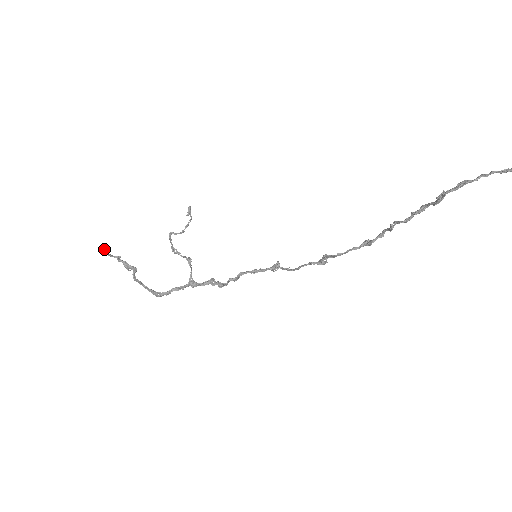
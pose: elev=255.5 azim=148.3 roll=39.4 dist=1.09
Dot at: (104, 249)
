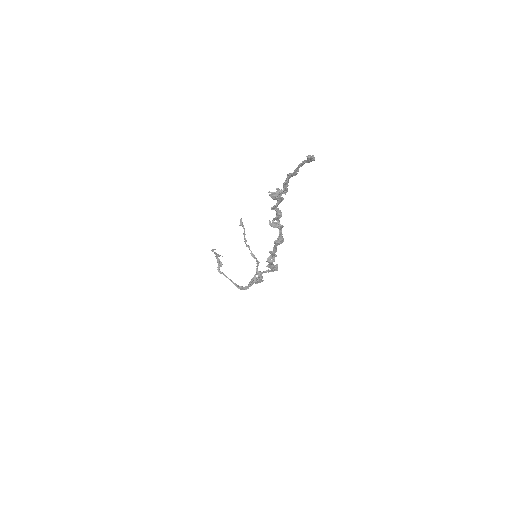
Dot at: occluded
